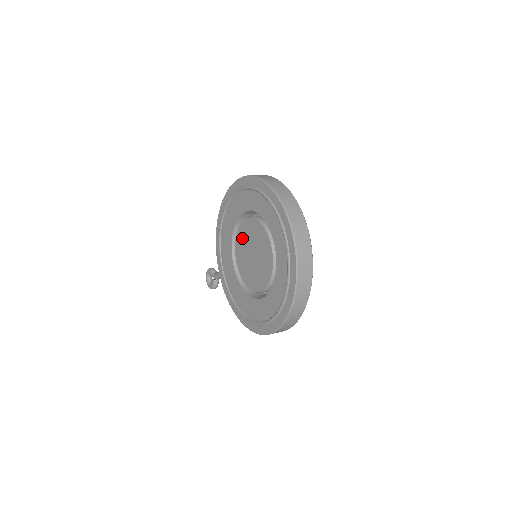
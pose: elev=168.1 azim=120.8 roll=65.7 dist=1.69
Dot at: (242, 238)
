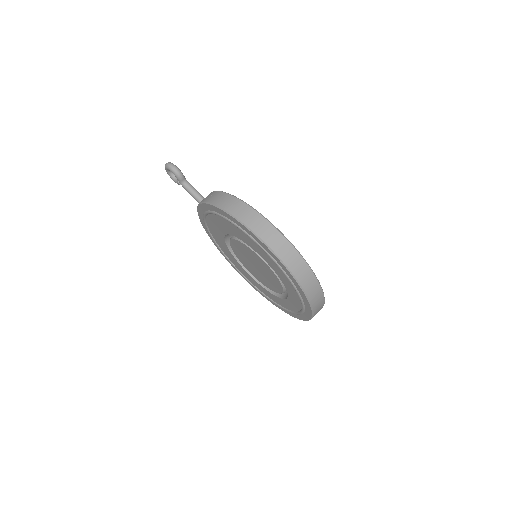
Dot at: (249, 253)
